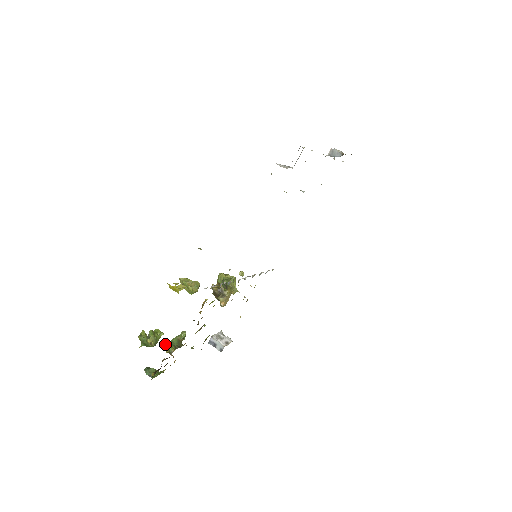
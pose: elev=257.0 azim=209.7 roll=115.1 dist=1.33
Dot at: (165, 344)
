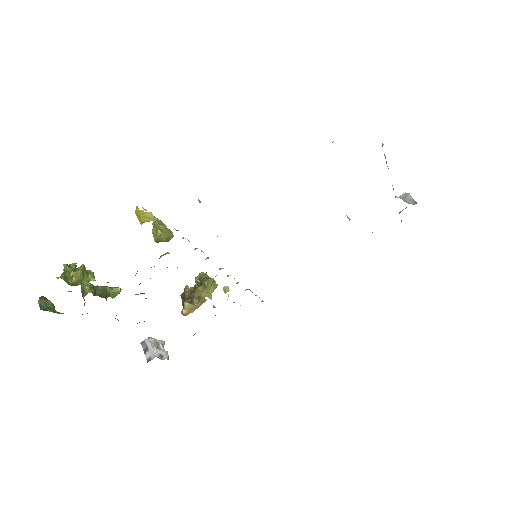
Dot at: occluded
